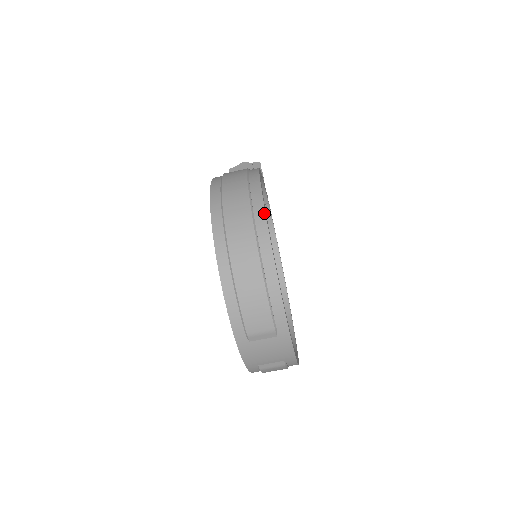
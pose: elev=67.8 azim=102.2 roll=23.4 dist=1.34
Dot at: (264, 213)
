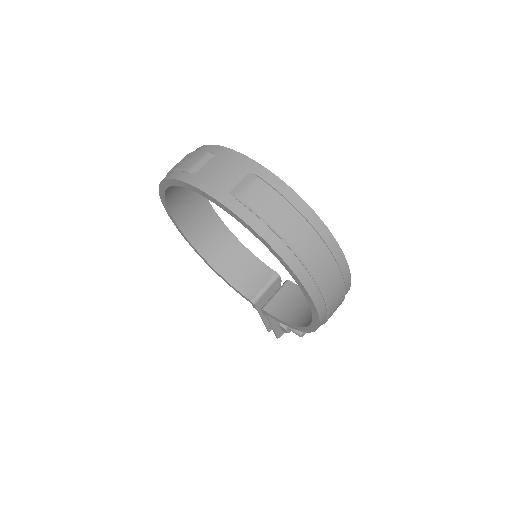
Dot at: occluded
